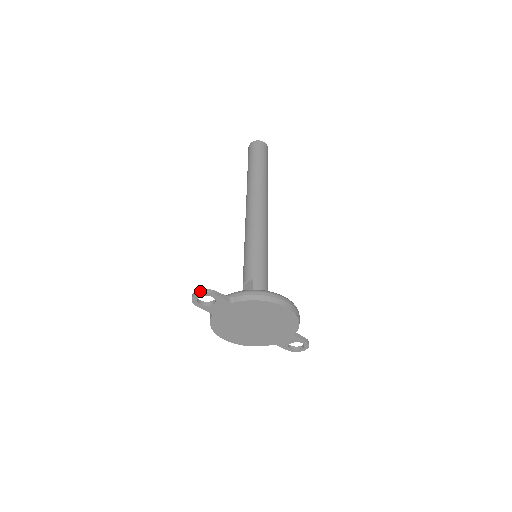
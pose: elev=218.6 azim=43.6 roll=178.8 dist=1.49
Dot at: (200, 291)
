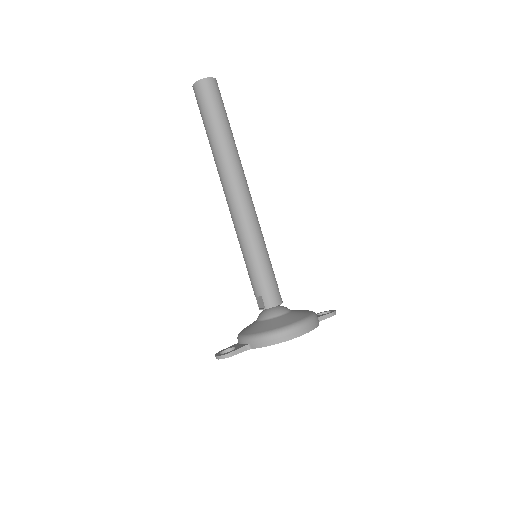
Dot at: (219, 358)
